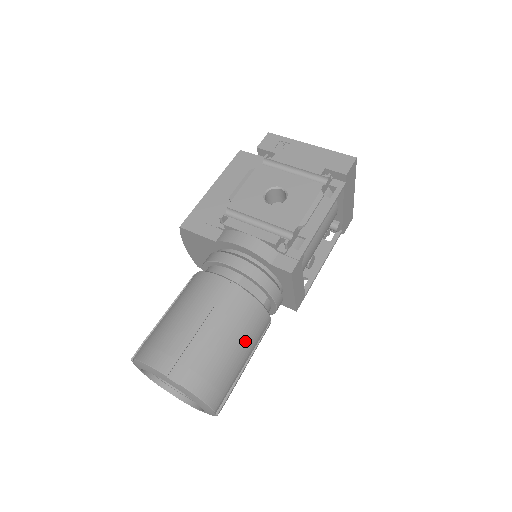
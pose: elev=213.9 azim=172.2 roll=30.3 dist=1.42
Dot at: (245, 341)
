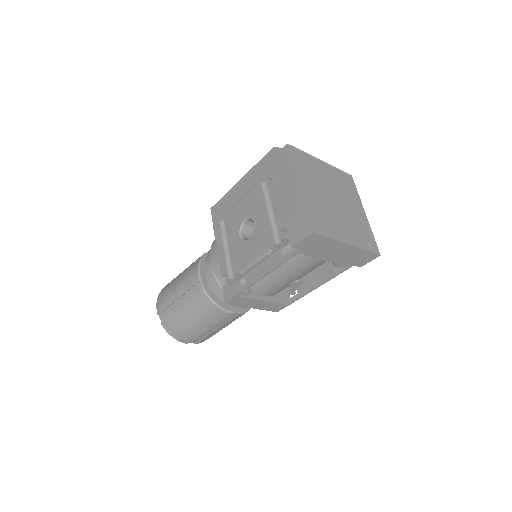
Dot at: (203, 321)
